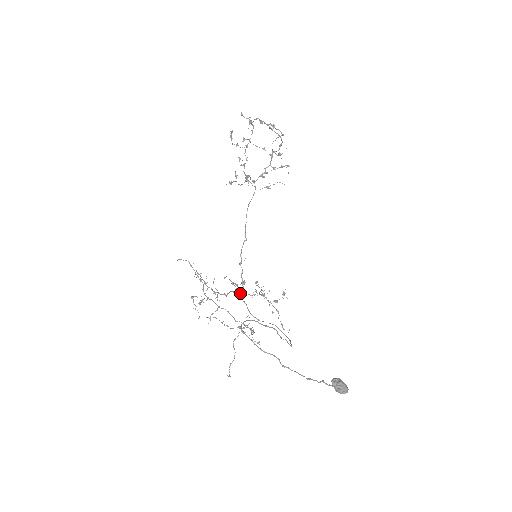
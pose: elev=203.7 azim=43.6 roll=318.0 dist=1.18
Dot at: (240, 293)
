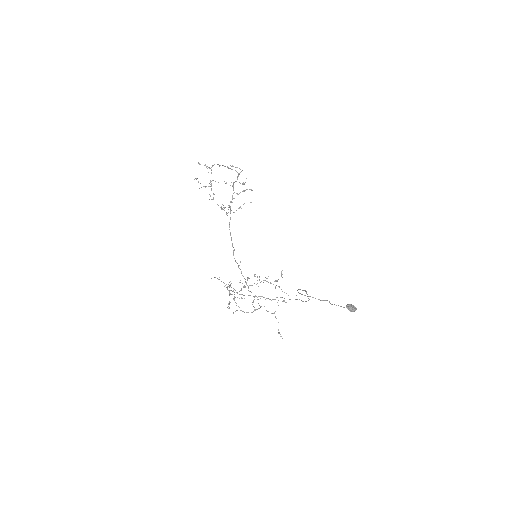
Dot at: occluded
